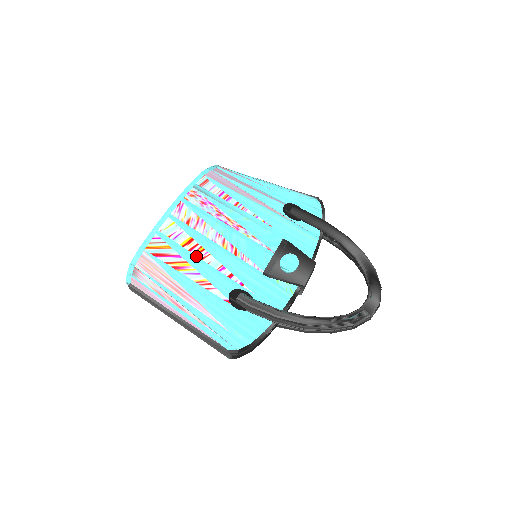
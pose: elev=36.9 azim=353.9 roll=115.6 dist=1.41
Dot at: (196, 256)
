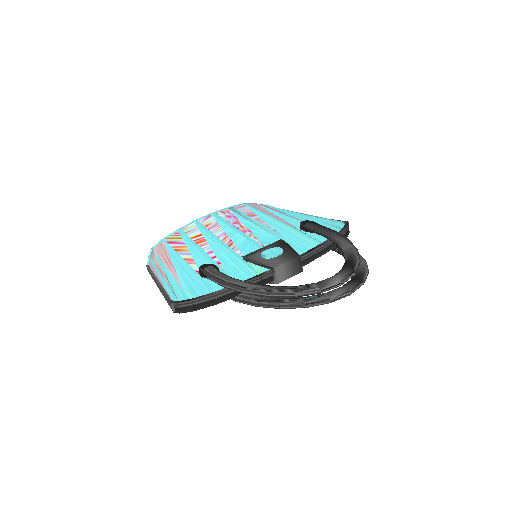
Dot at: (196, 244)
